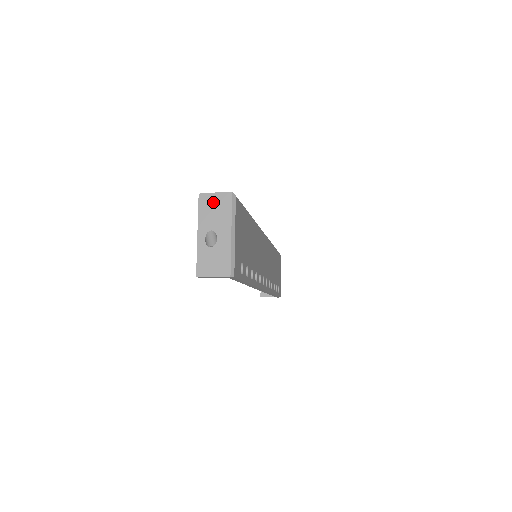
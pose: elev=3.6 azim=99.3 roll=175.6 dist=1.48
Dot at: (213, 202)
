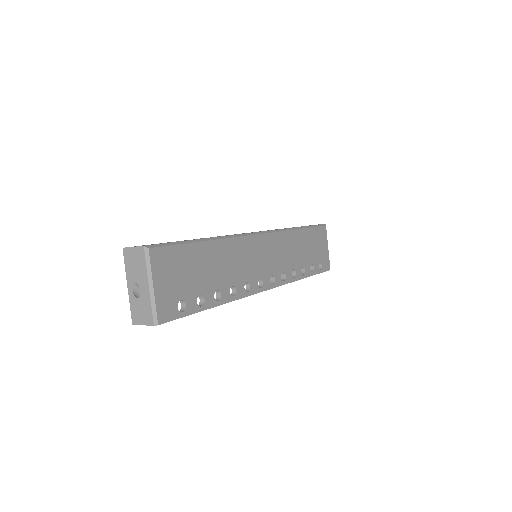
Dot at: (133, 256)
